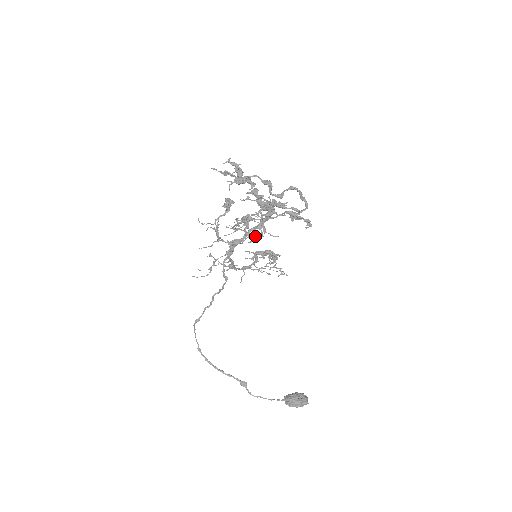
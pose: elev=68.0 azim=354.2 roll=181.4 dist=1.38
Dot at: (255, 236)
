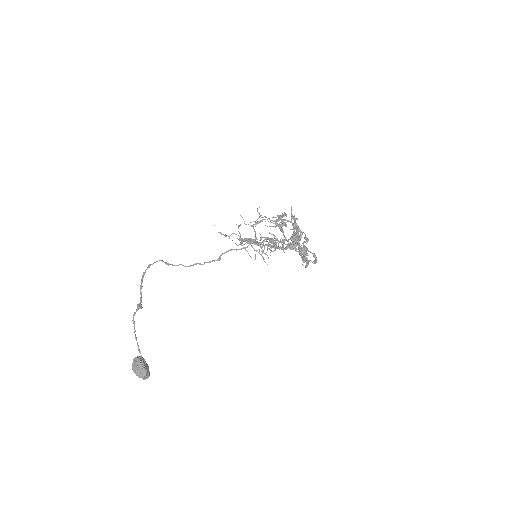
Dot at: occluded
